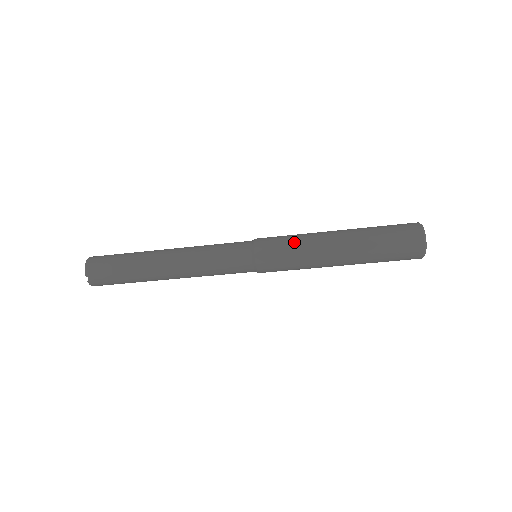
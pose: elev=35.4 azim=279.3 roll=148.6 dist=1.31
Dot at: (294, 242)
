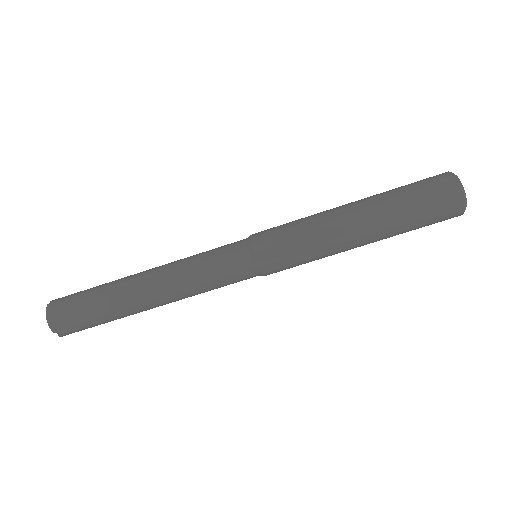
Dot at: occluded
